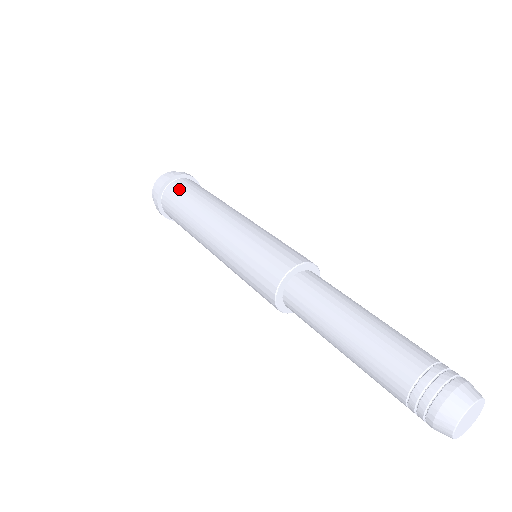
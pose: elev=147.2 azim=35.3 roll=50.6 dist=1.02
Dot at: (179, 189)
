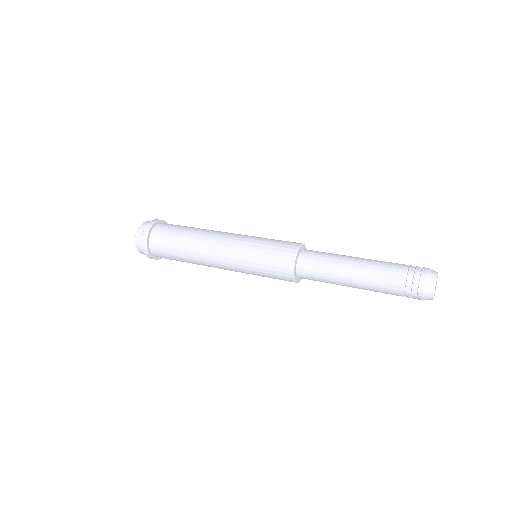
Dot at: (166, 230)
